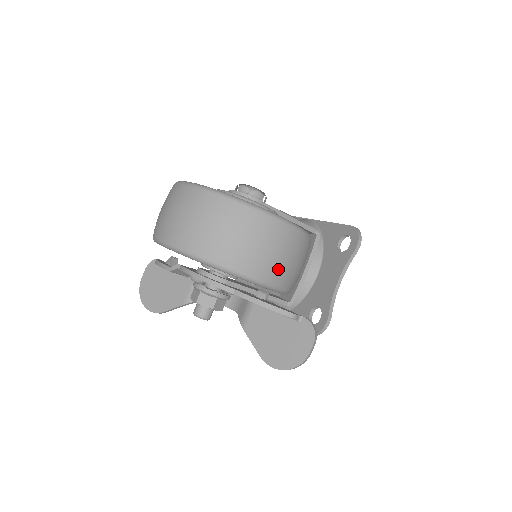
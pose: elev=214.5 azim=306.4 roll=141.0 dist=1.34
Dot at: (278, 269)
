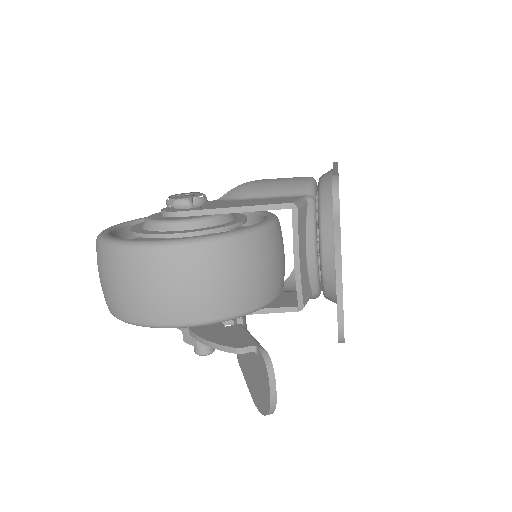
Dot at: (186, 304)
